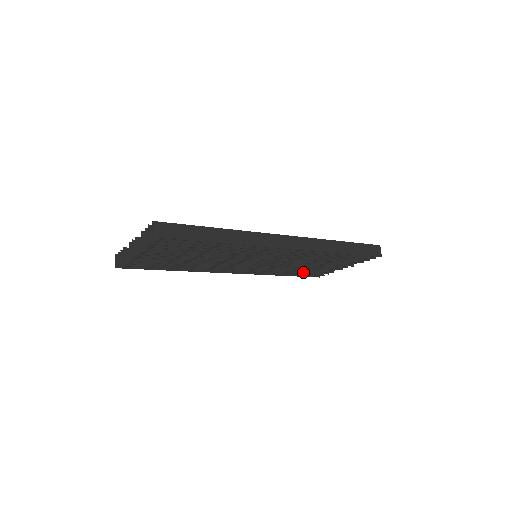
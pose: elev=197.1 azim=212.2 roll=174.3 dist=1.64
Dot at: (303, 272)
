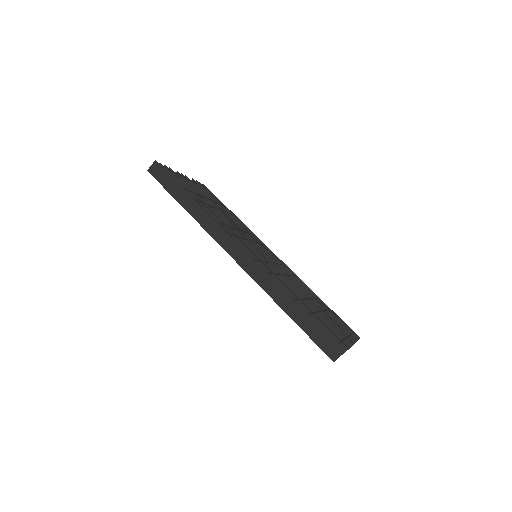
Dot at: occluded
